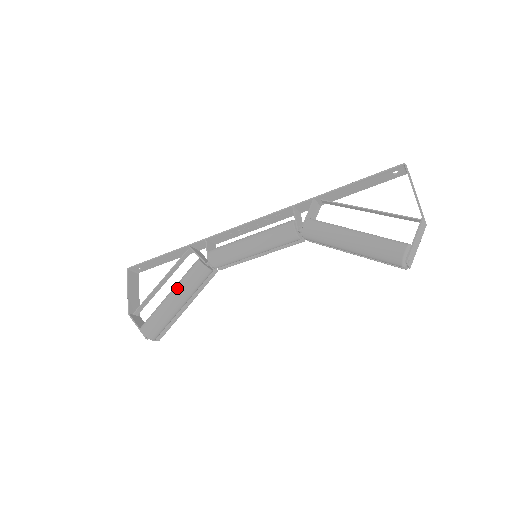
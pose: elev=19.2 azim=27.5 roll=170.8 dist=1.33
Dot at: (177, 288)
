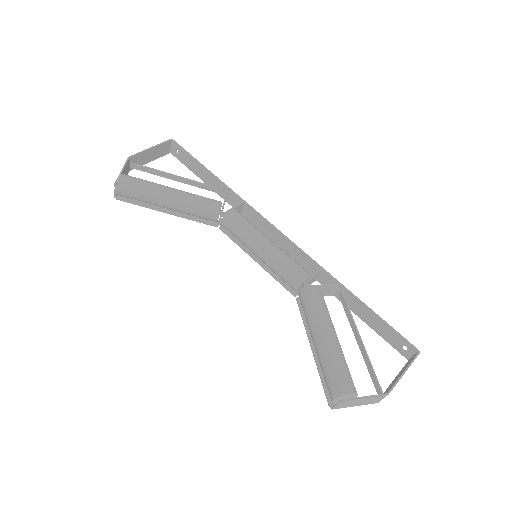
Dot at: (184, 193)
